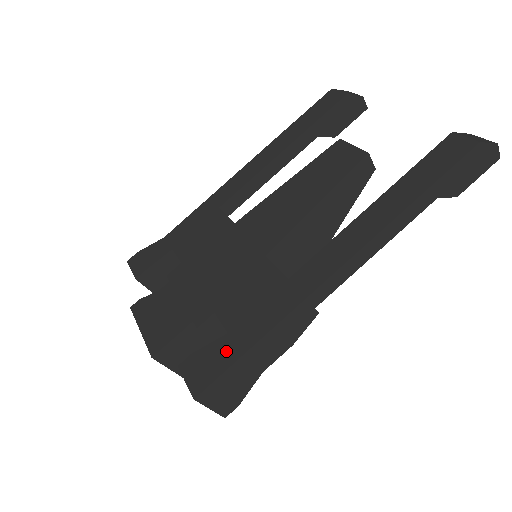
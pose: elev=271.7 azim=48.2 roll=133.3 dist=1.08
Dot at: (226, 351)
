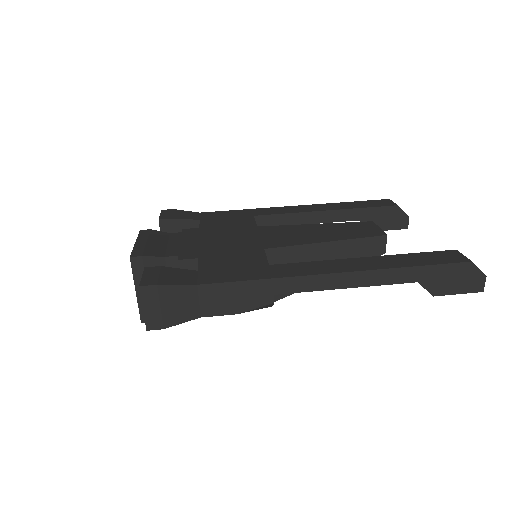
Dot at: (187, 277)
